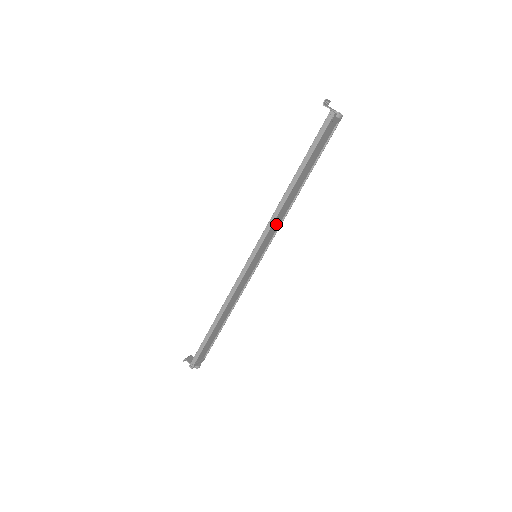
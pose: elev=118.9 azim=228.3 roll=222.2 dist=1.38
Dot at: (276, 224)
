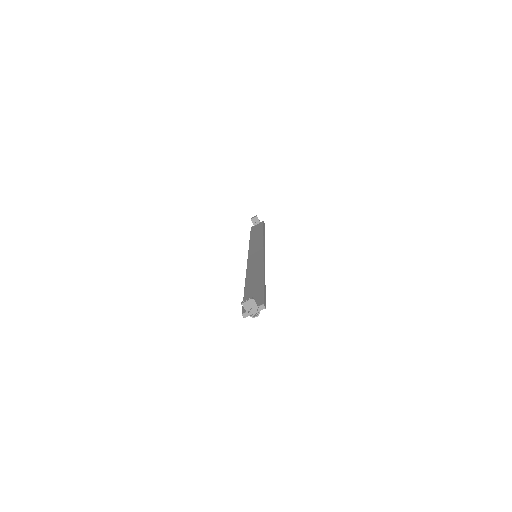
Dot at: occluded
